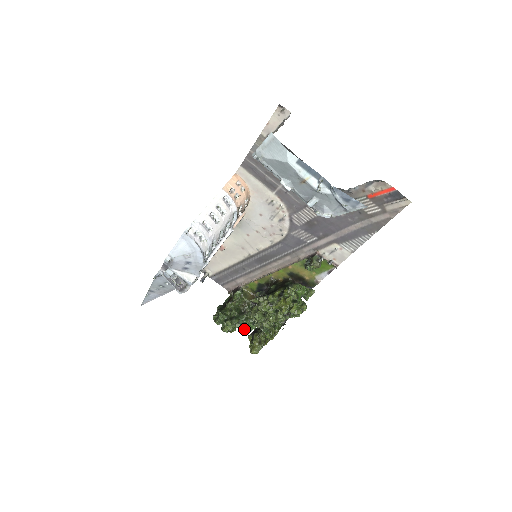
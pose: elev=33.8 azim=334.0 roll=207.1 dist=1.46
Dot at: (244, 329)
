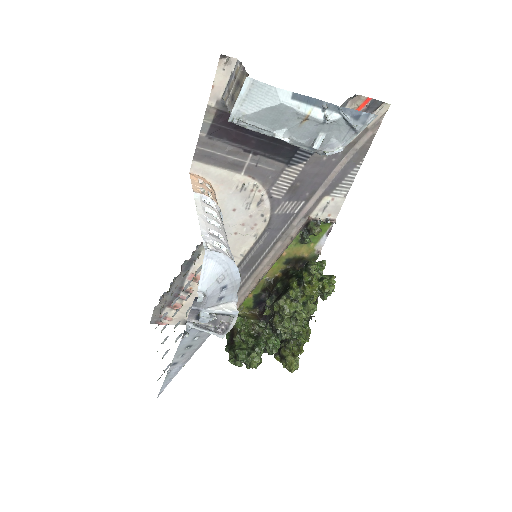
Dot at: (272, 351)
